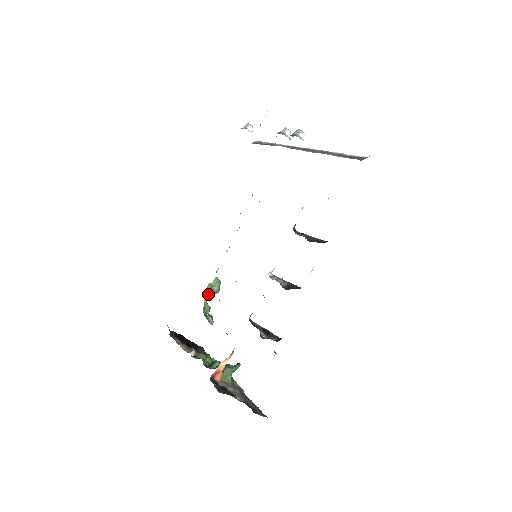
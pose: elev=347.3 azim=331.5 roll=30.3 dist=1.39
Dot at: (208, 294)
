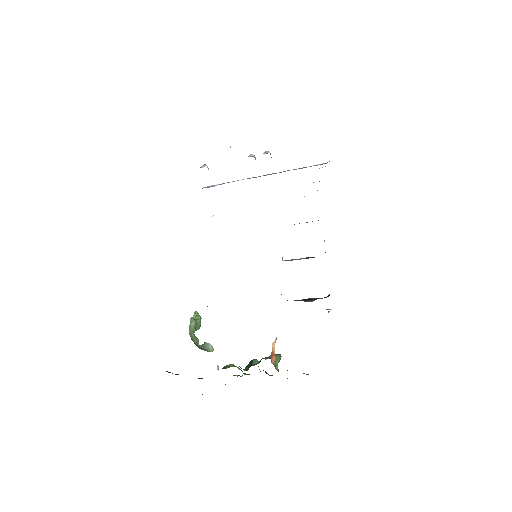
Dot at: (194, 326)
